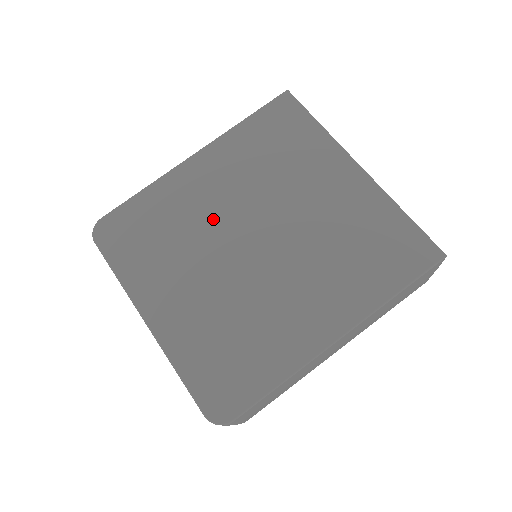
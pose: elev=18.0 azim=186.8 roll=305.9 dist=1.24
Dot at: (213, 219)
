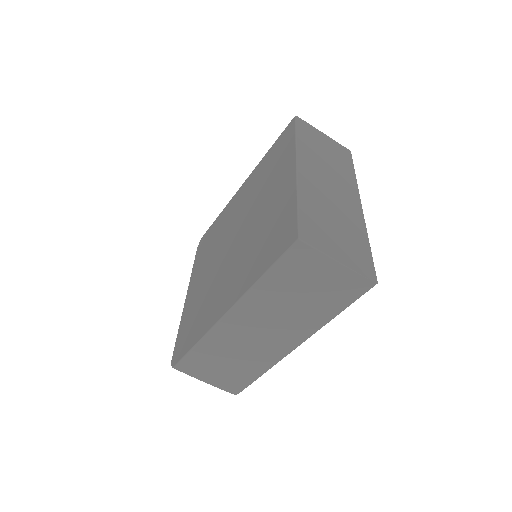
Dot at: (229, 227)
